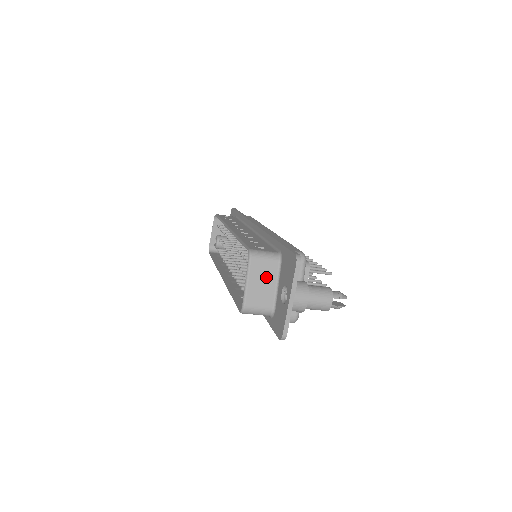
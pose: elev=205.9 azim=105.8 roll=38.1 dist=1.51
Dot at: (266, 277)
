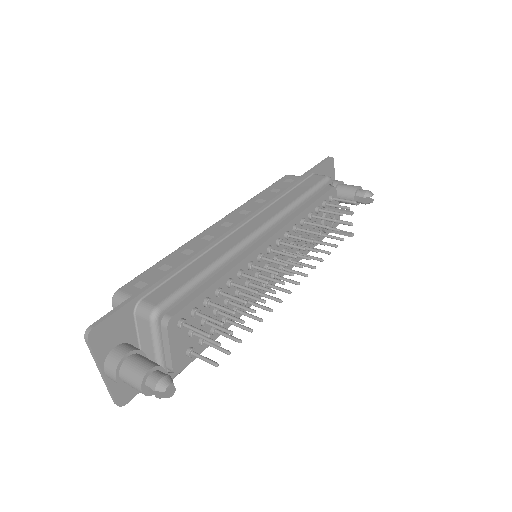
Dot at: occluded
